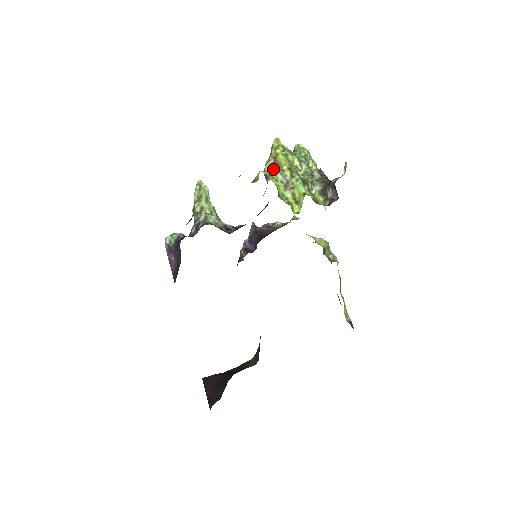
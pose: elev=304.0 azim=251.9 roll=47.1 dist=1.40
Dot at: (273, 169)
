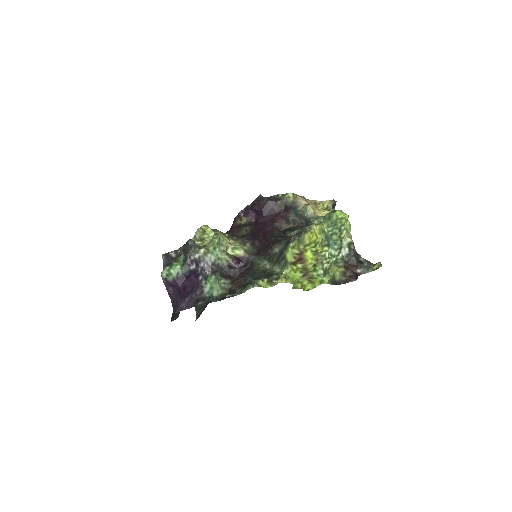
Dot at: (295, 260)
